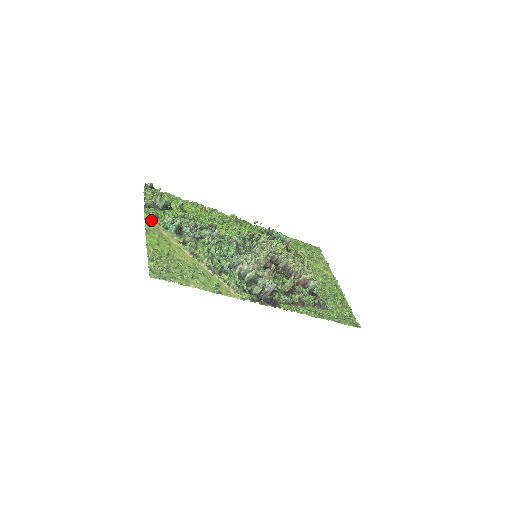
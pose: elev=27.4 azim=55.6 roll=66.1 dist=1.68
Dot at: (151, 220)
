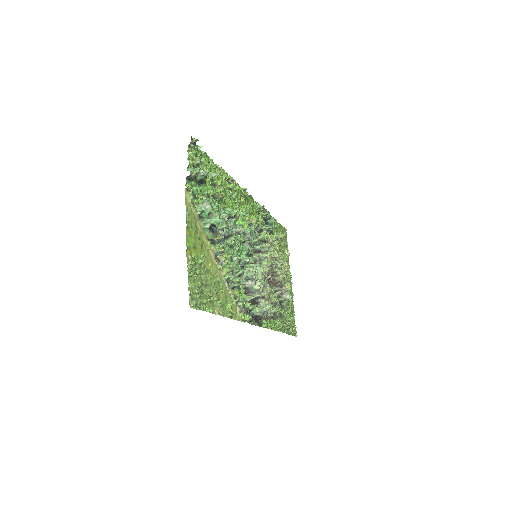
Dot at: (190, 202)
